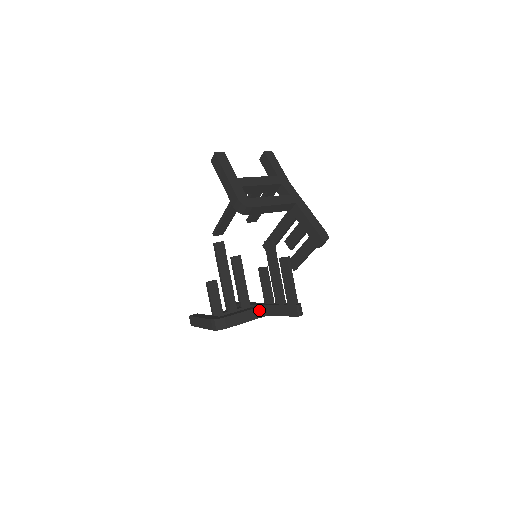
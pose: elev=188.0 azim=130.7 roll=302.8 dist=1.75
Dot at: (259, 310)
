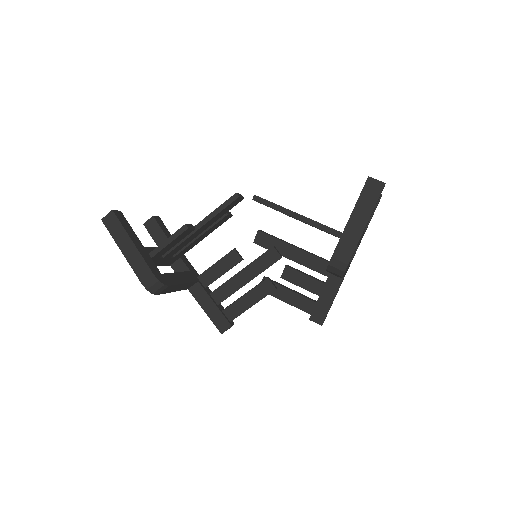
Dot at: (191, 284)
